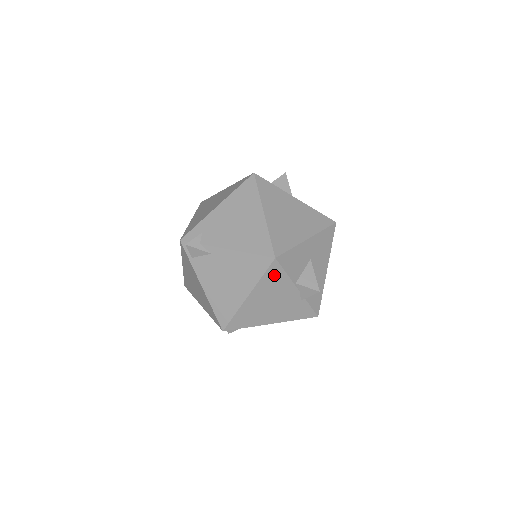
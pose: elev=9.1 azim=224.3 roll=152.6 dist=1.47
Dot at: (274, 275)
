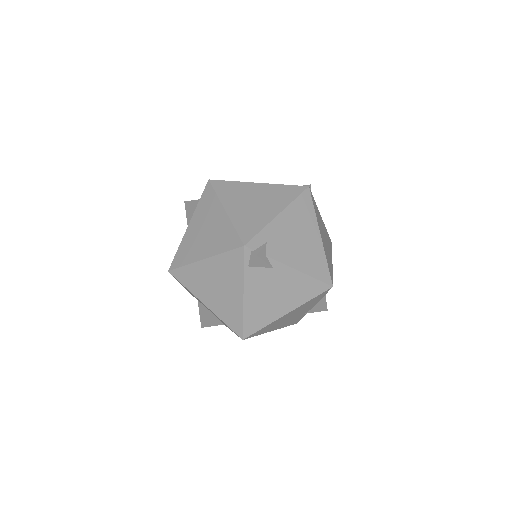
Dot at: (317, 298)
